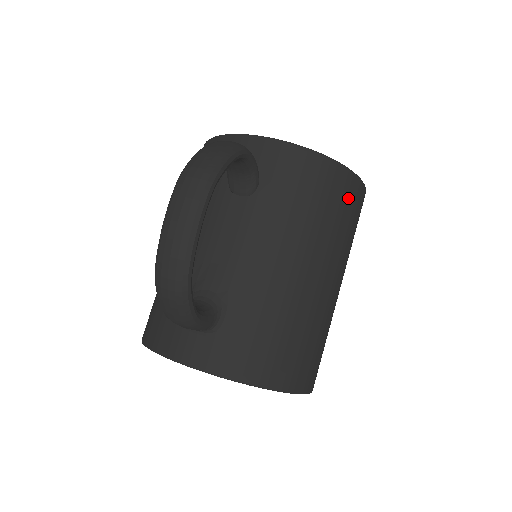
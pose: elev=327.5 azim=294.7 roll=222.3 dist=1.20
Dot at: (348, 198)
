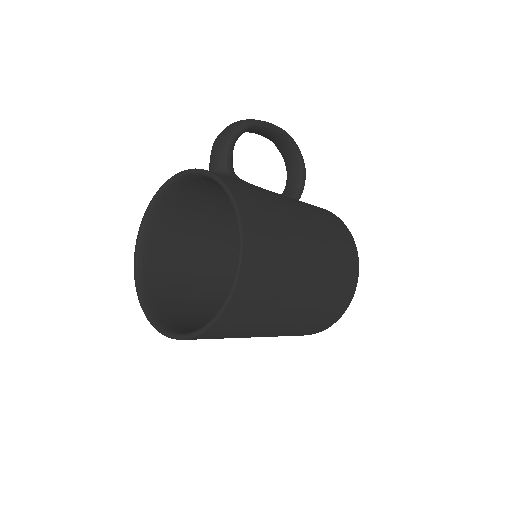
Dot at: (346, 244)
